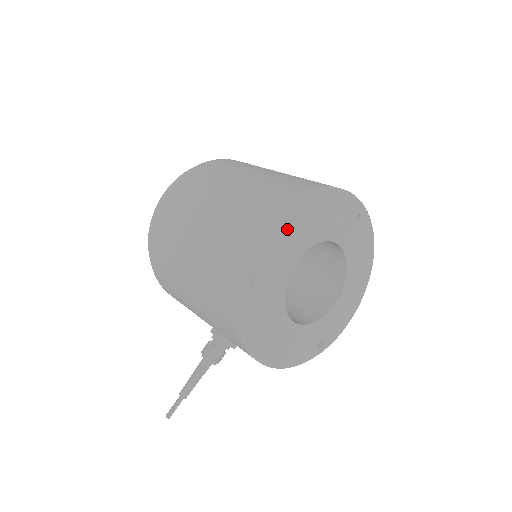
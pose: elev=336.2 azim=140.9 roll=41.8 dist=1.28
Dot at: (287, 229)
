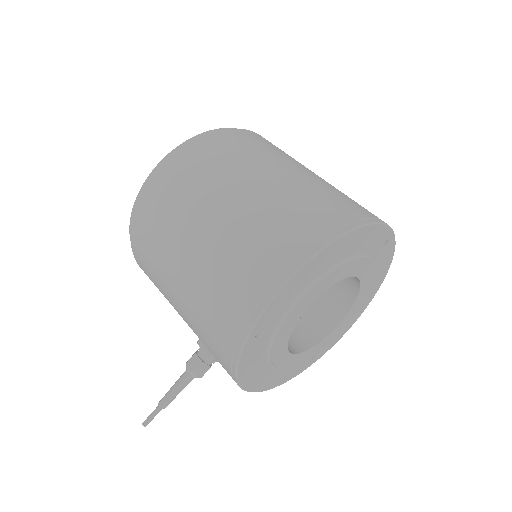
Dot at: (307, 277)
